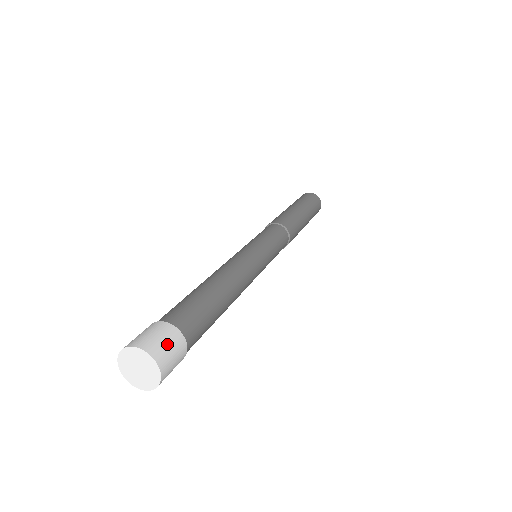
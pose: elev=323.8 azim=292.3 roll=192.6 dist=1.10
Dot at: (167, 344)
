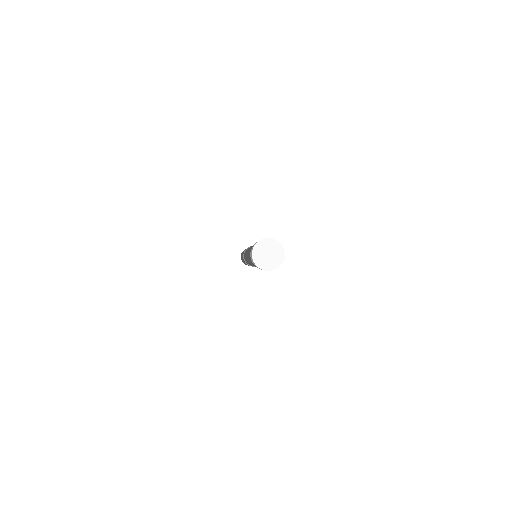
Dot at: occluded
